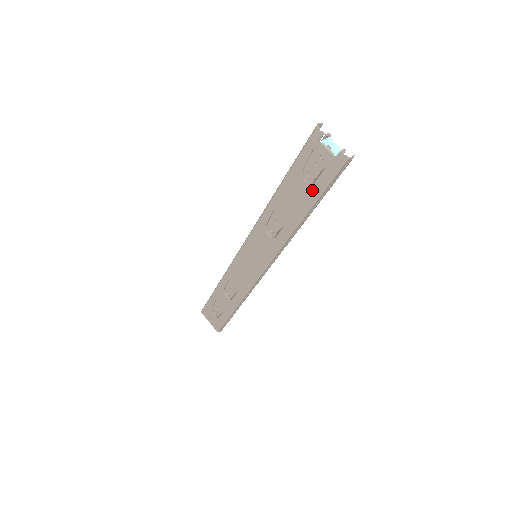
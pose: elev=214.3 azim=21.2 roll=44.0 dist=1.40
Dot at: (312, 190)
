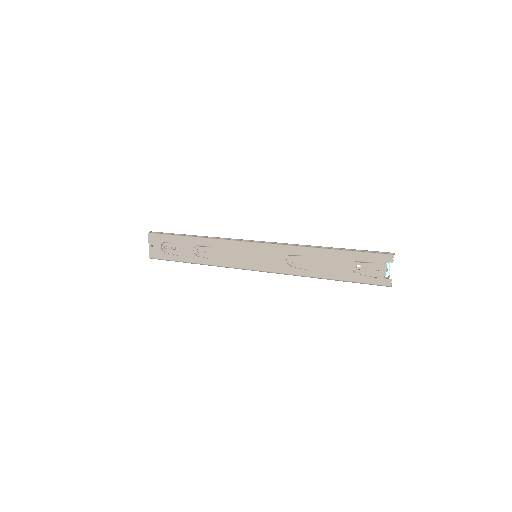
Dot at: (350, 274)
